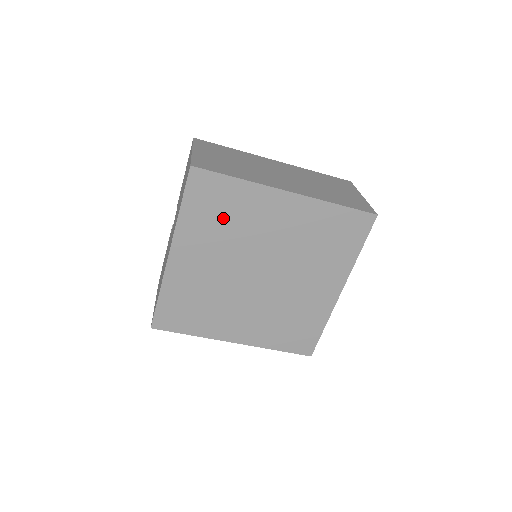
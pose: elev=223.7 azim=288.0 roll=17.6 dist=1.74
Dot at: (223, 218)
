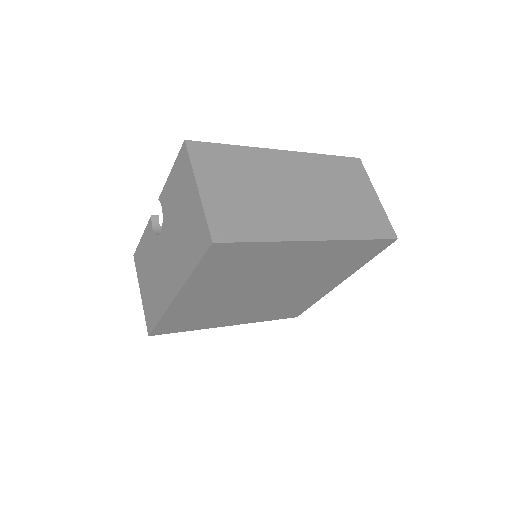
Dot at: (240, 268)
